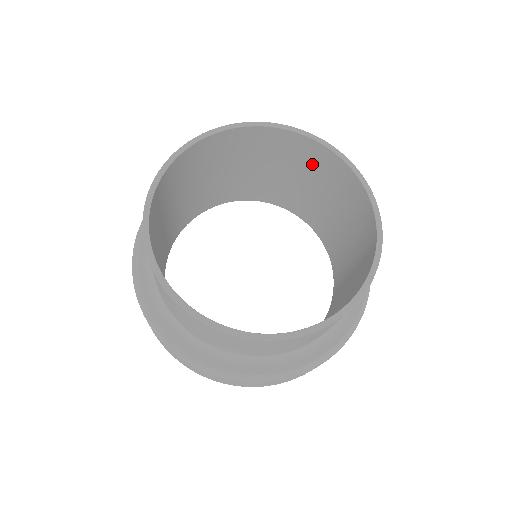
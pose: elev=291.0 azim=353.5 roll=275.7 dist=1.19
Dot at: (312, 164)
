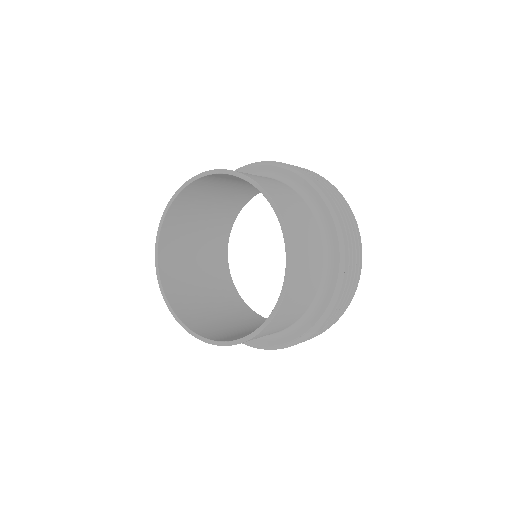
Dot at: (232, 178)
